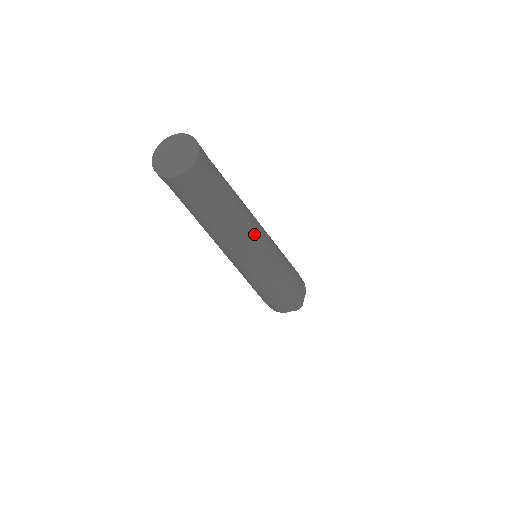
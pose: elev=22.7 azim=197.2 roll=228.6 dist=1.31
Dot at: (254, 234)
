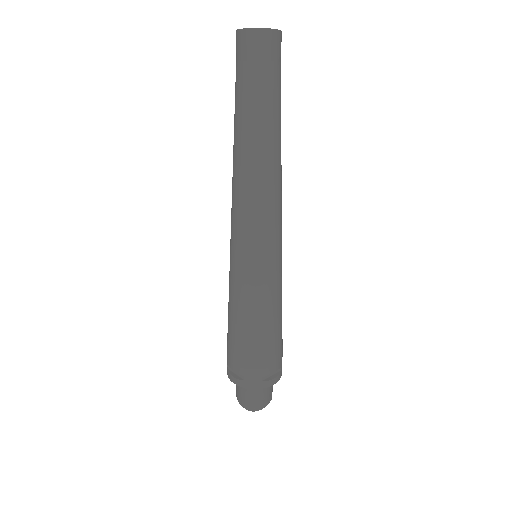
Dot at: (264, 187)
